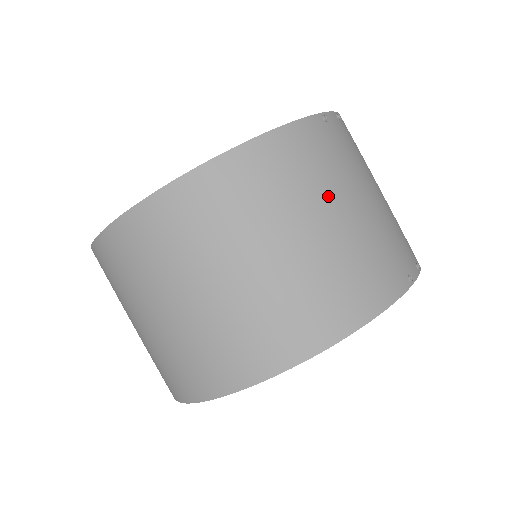
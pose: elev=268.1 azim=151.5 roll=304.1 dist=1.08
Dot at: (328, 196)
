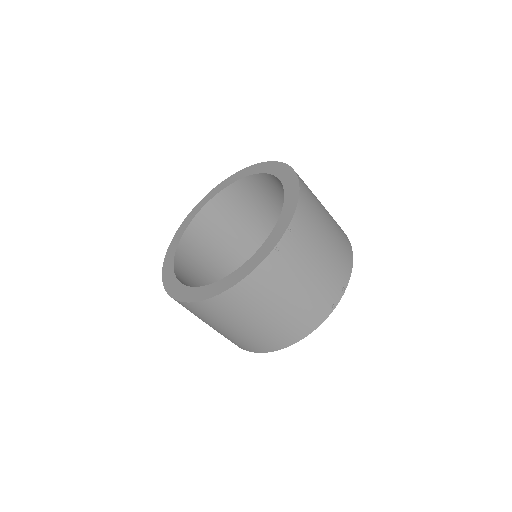
Dot at: (280, 296)
